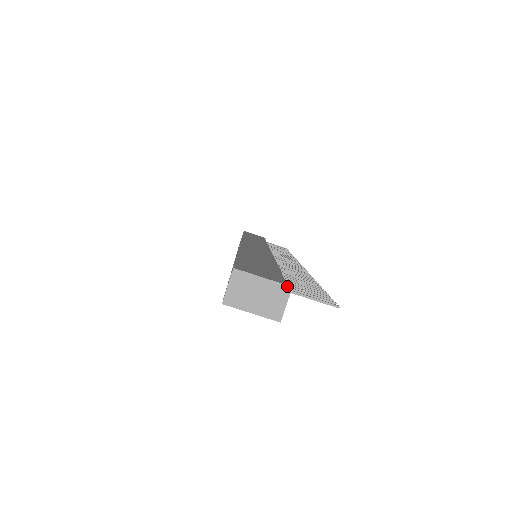
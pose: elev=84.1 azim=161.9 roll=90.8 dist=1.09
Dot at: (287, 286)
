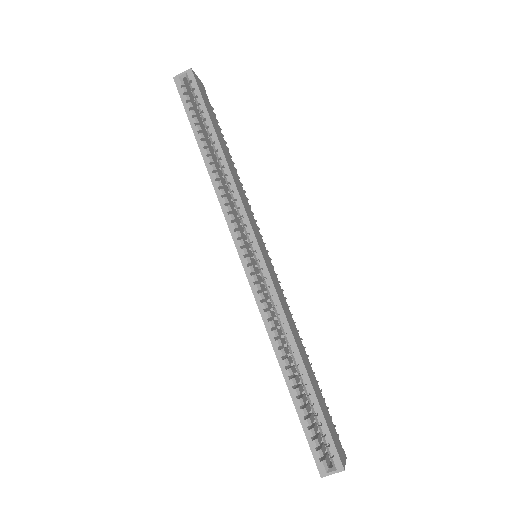
Dot at: occluded
